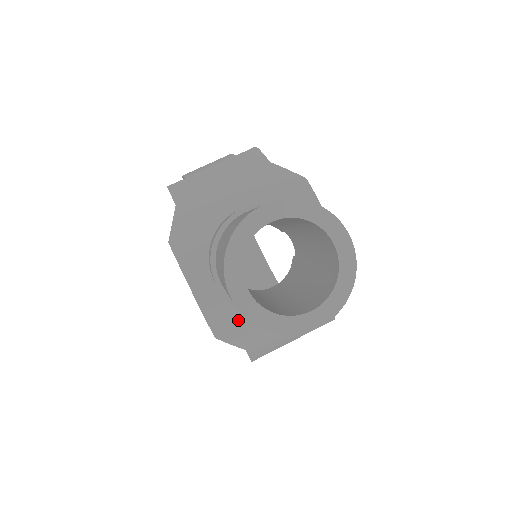
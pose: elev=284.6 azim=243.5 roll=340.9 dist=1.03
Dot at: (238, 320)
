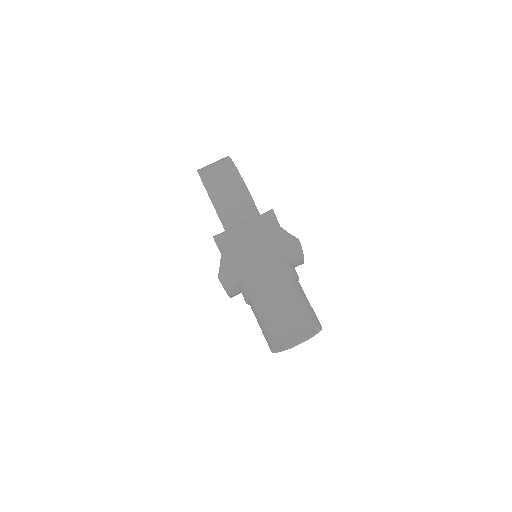
Dot at: occluded
